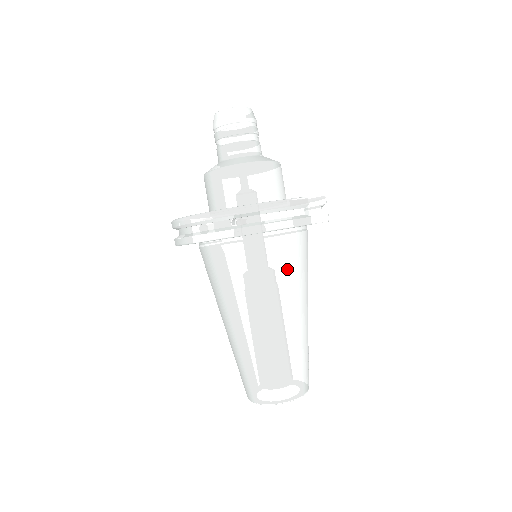
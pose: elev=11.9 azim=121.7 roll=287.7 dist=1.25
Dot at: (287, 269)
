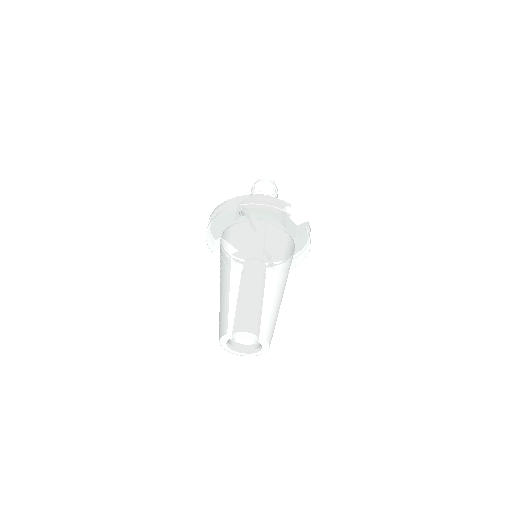
Dot at: (270, 244)
